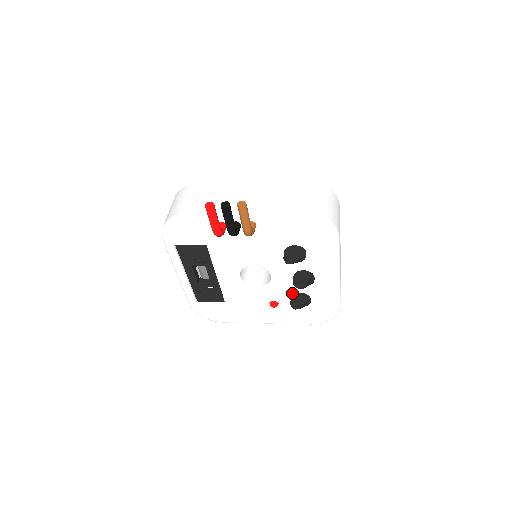
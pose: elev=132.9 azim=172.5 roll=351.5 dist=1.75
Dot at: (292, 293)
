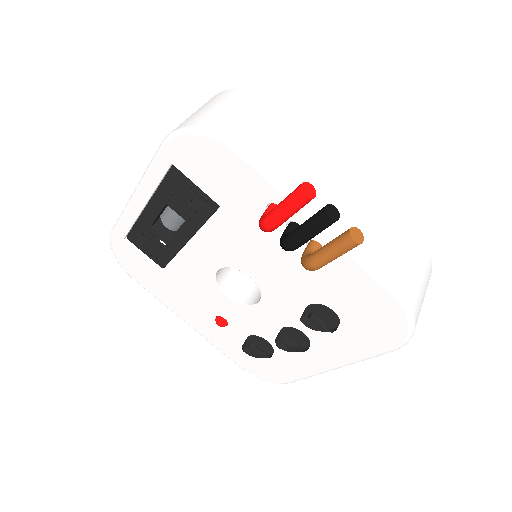
Dot at: (258, 333)
